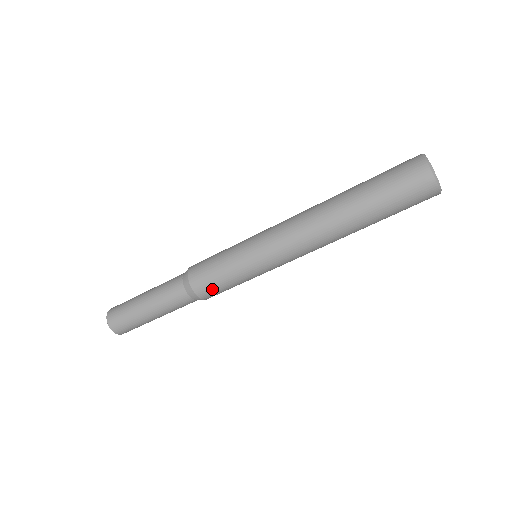
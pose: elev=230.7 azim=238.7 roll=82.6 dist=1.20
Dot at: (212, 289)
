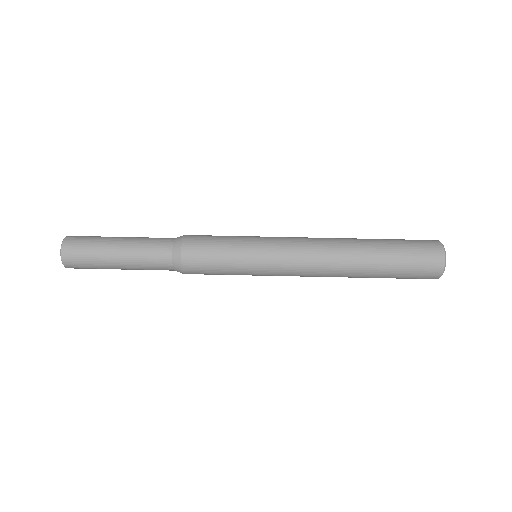
Dot at: (202, 238)
